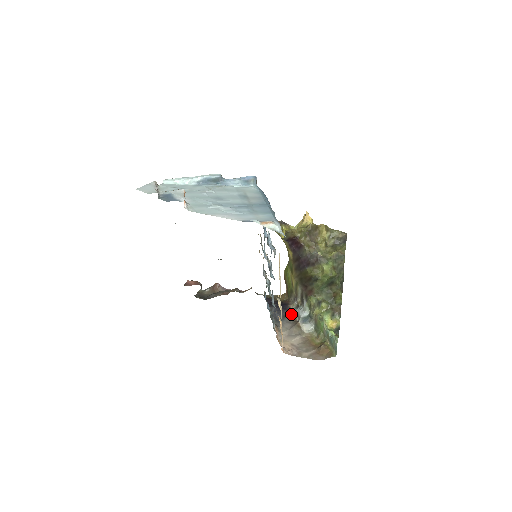
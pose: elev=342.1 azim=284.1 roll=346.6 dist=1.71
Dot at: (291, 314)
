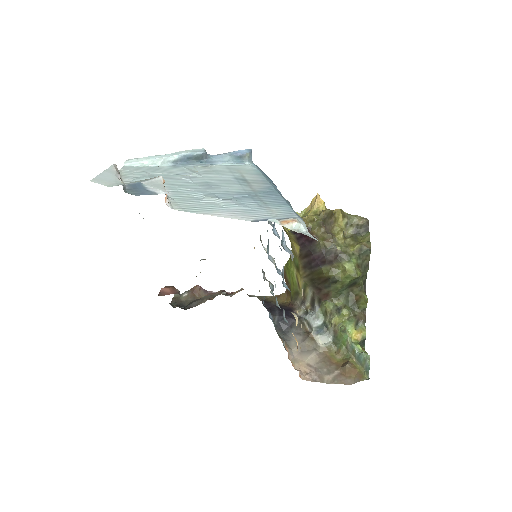
Dot at: (299, 323)
